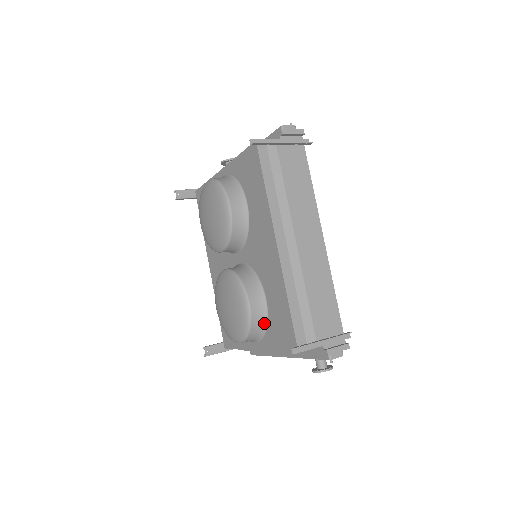
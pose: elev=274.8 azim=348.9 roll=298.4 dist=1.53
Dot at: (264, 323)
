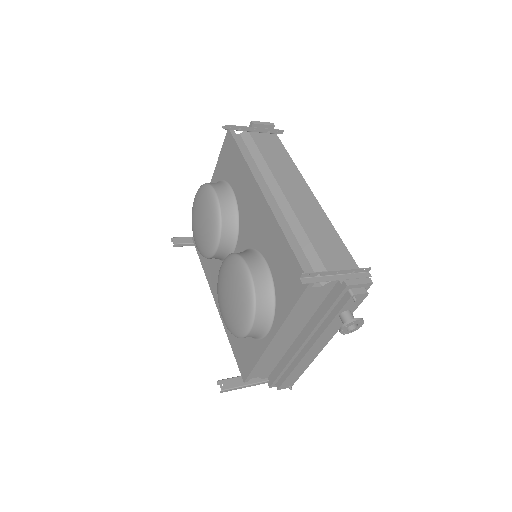
Dot at: (271, 291)
